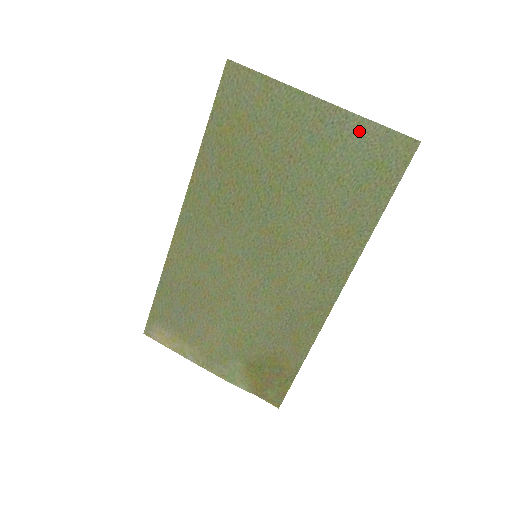
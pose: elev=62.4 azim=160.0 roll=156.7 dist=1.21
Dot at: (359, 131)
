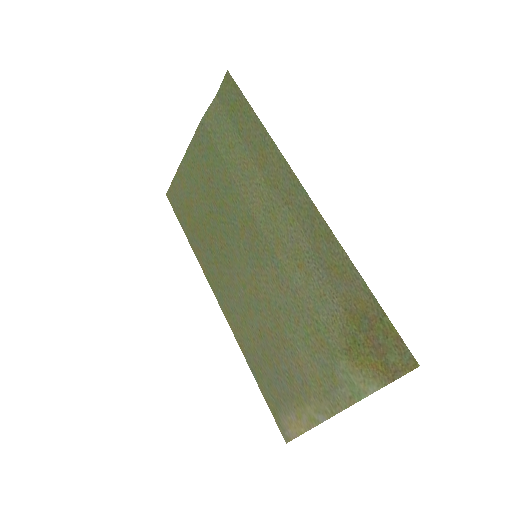
Dot at: (211, 118)
